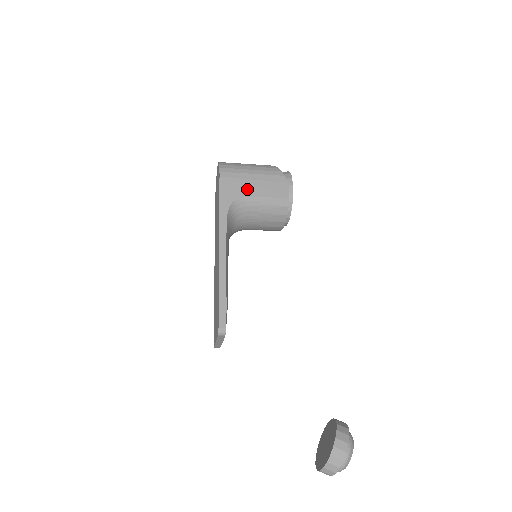
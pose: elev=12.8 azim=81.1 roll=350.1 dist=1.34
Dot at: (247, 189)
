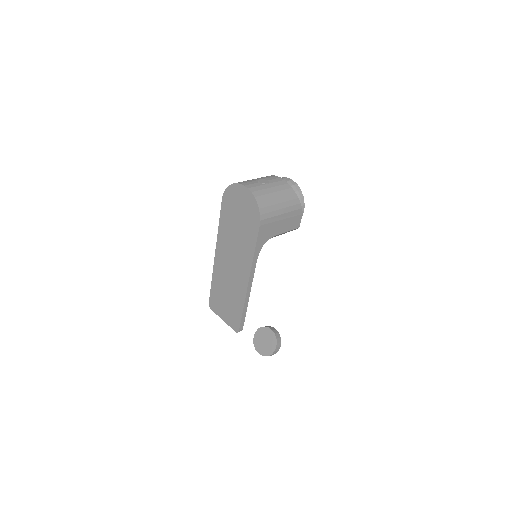
Dot at: (275, 230)
